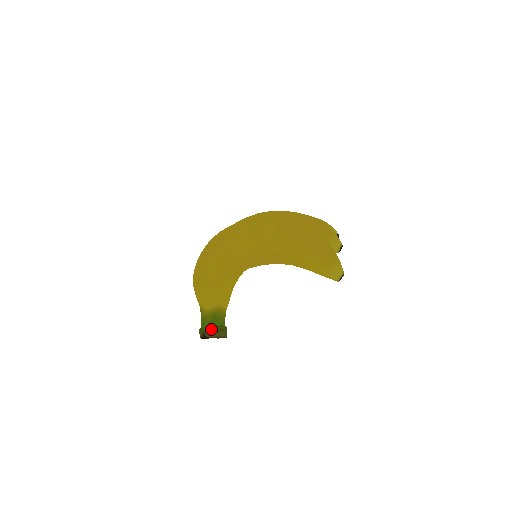
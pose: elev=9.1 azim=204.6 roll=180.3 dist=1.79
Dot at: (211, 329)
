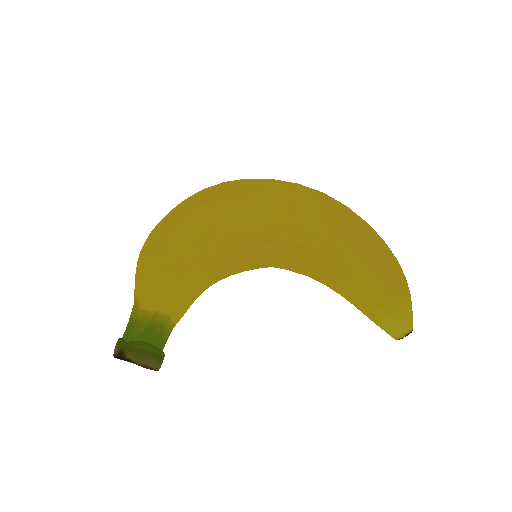
Dot at: (138, 346)
